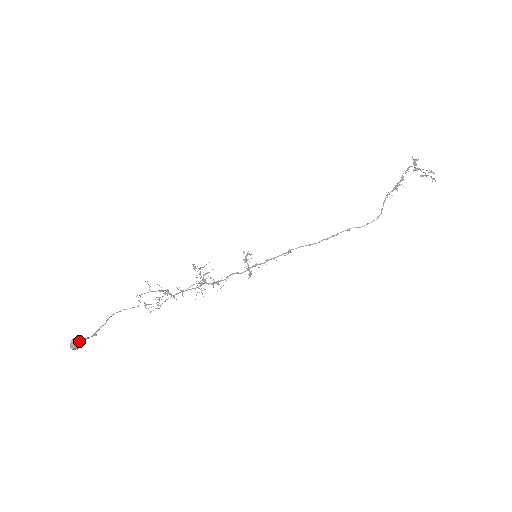
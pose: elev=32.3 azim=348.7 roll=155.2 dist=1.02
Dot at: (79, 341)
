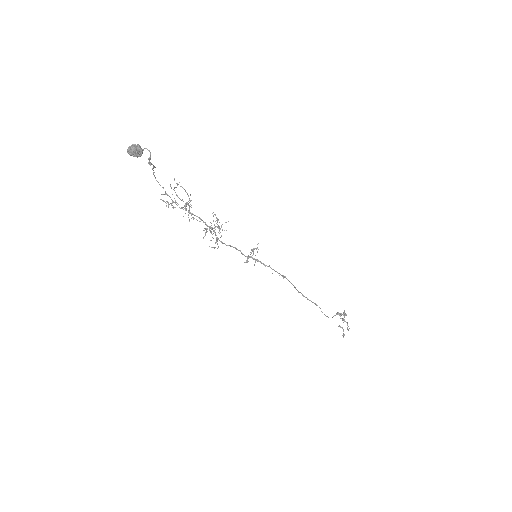
Dot at: (142, 152)
